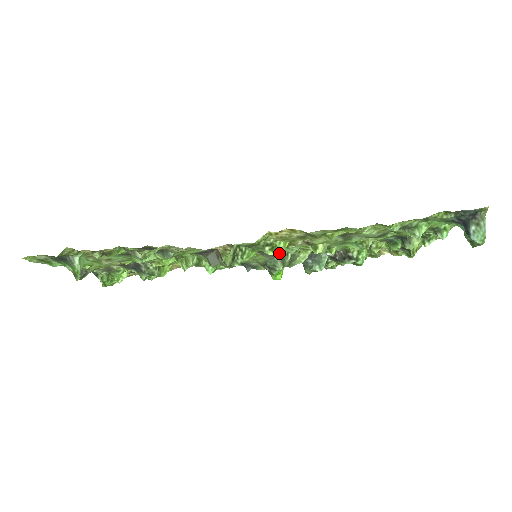
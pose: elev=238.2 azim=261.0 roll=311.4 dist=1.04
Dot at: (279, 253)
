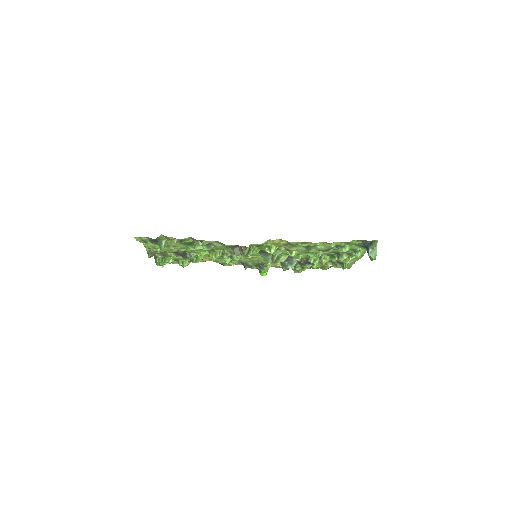
Dot at: (272, 252)
